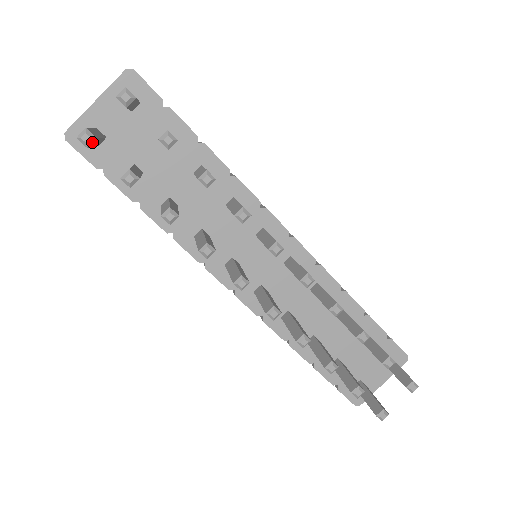
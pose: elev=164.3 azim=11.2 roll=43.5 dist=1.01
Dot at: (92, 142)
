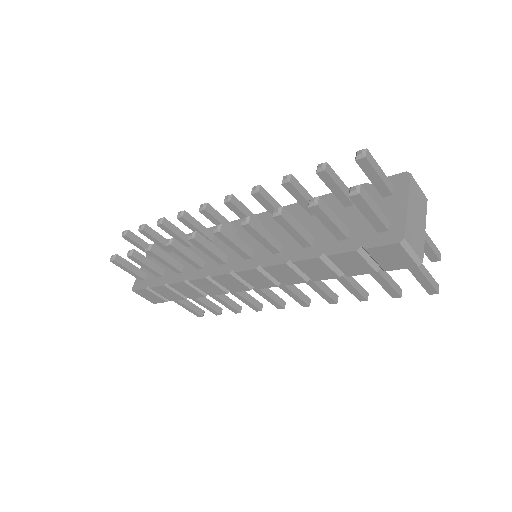
Dot at: (115, 257)
